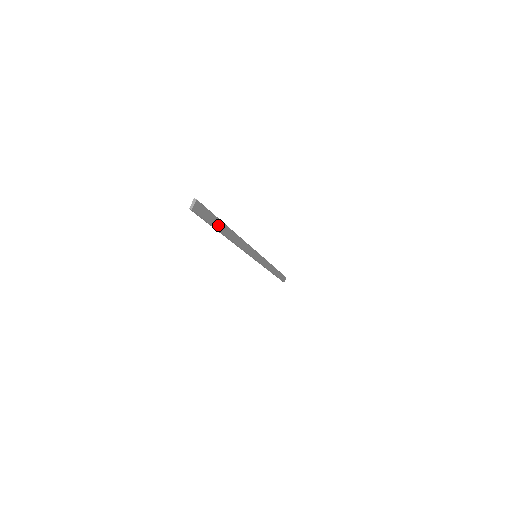
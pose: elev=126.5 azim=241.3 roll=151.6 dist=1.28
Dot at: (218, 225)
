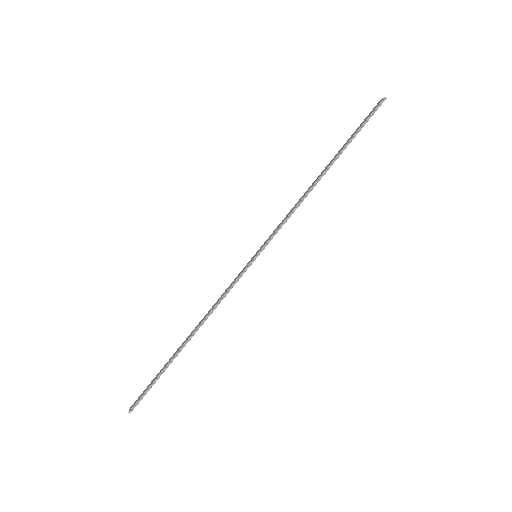
Dot at: (166, 367)
